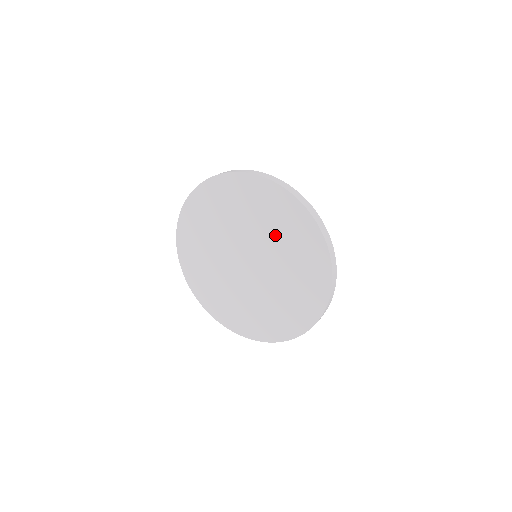
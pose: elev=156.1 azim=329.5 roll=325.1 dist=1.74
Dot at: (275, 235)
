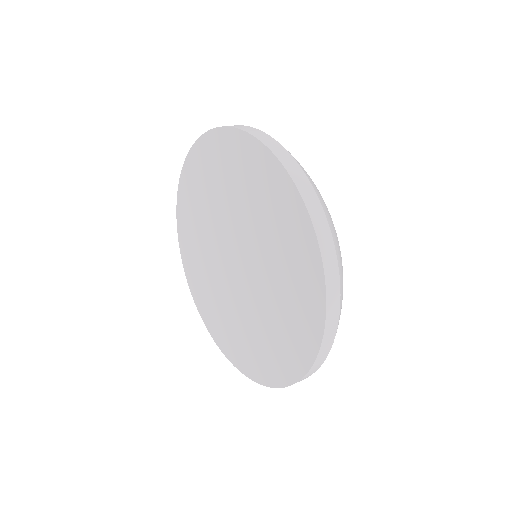
Dot at: (254, 214)
